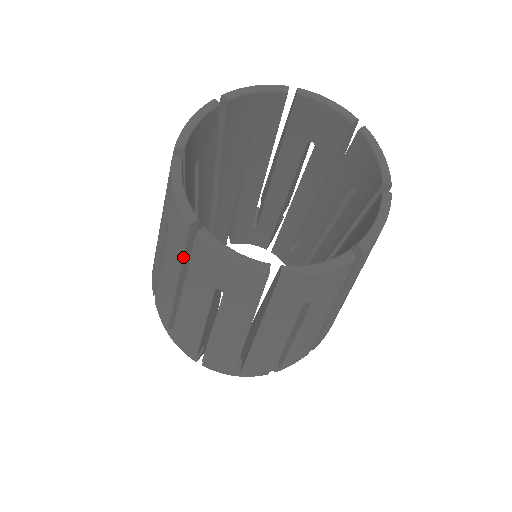
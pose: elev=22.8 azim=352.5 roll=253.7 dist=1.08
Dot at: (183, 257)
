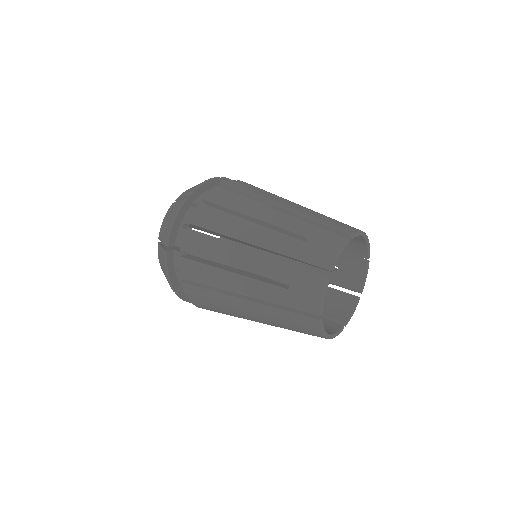
Dot at: (296, 331)
